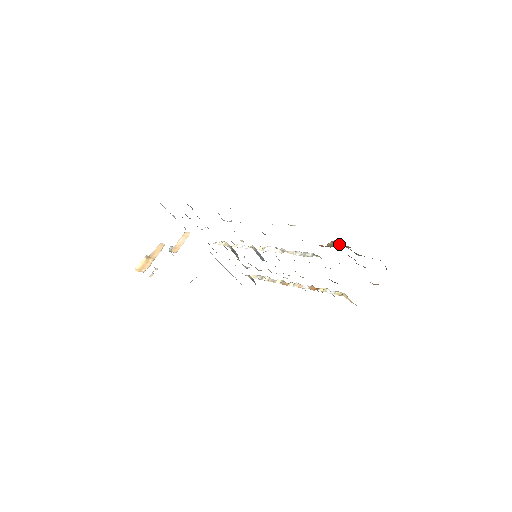
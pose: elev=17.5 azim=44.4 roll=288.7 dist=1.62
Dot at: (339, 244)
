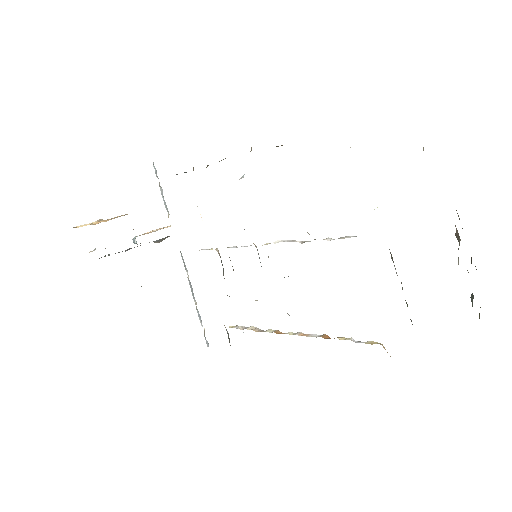
Dot at: occluded
